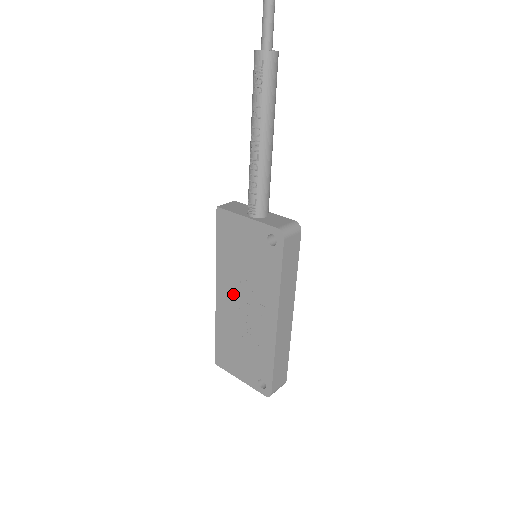
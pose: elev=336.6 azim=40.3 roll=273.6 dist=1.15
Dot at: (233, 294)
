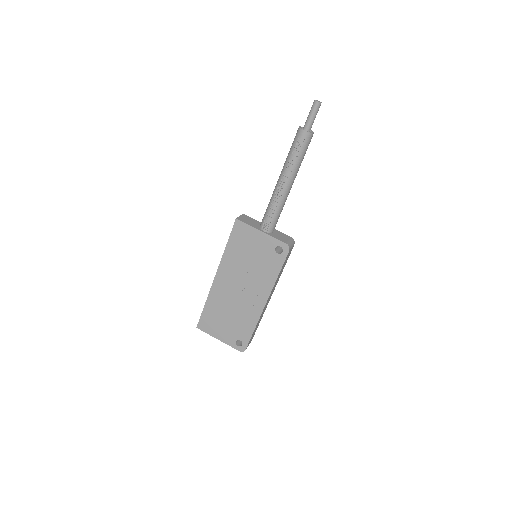
Dot at: (232, 280)
